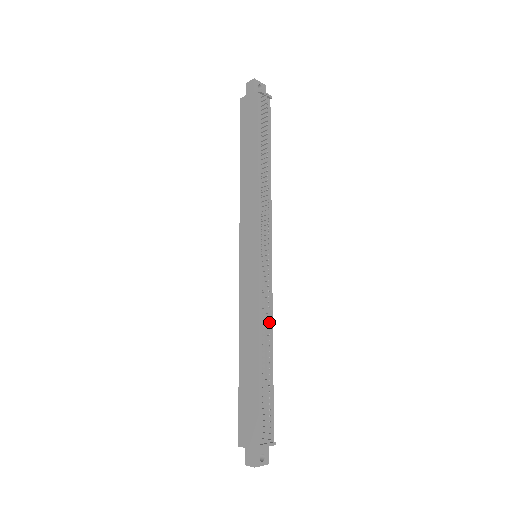
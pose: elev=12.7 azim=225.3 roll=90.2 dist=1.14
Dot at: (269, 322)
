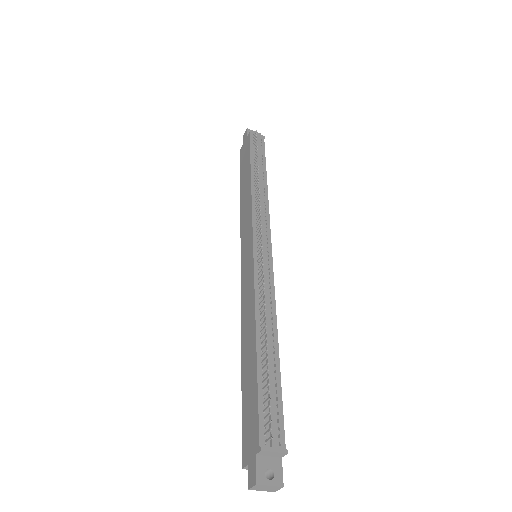
Dot at: (270, 310)
